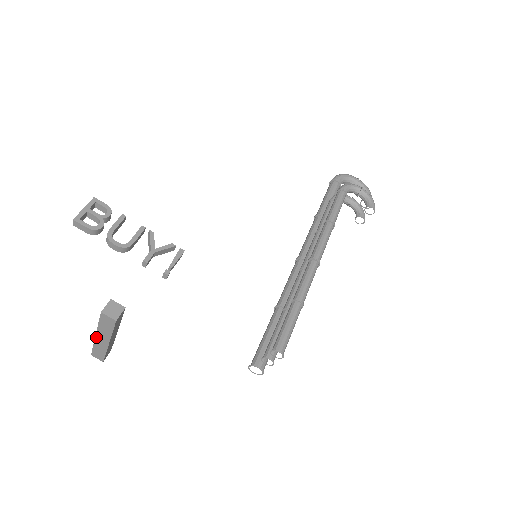
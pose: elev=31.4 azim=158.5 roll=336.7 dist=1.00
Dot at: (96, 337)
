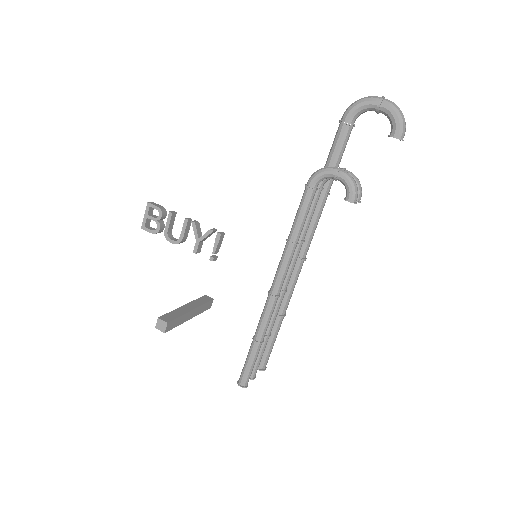
Dot at: occluded
